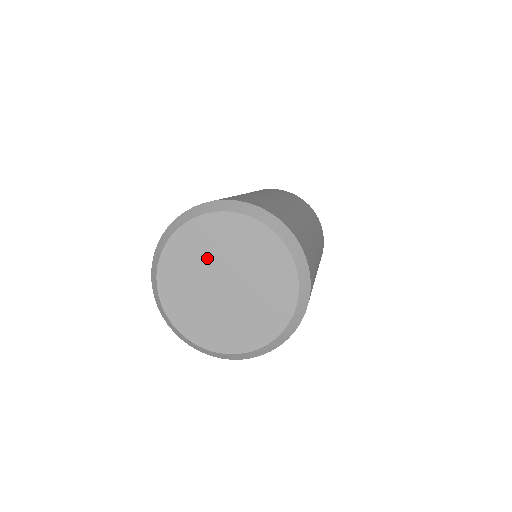
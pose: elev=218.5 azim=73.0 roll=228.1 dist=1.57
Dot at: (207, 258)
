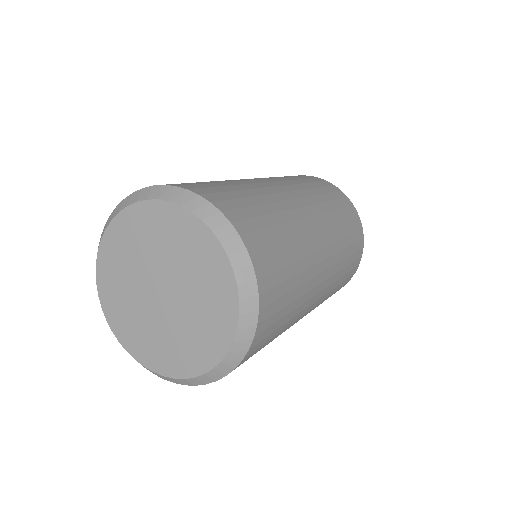
Dot at: (138, 260)
